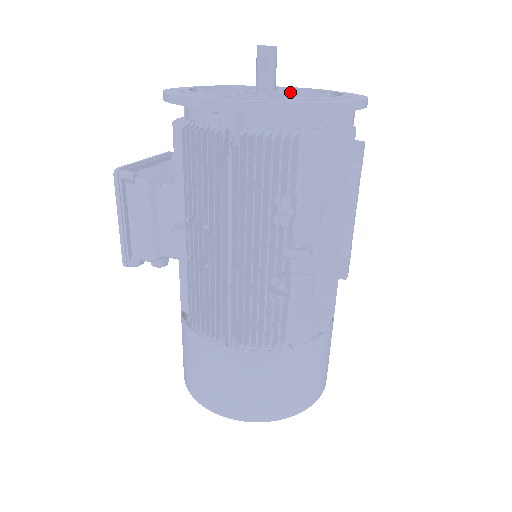
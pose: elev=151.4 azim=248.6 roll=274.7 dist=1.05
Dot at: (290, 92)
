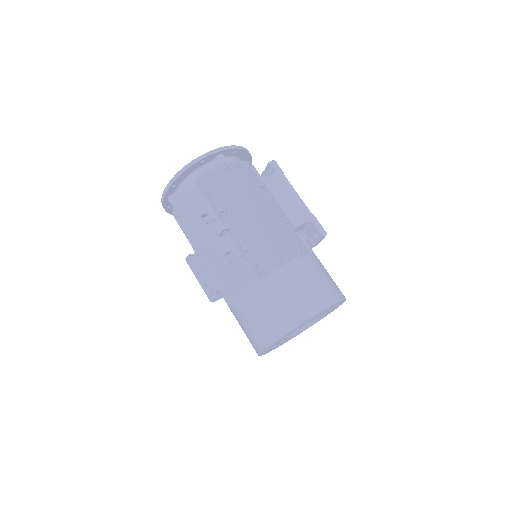
Dot at: occluded
